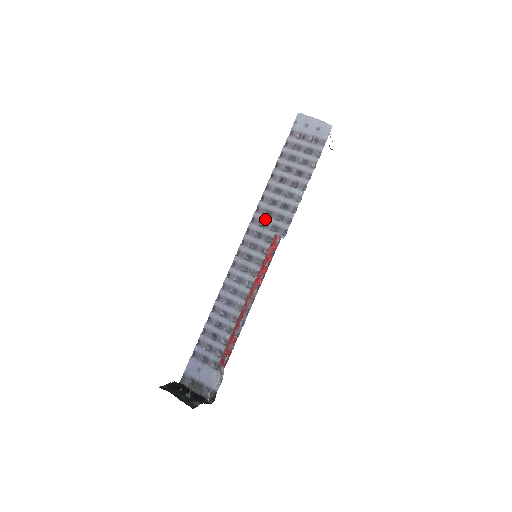
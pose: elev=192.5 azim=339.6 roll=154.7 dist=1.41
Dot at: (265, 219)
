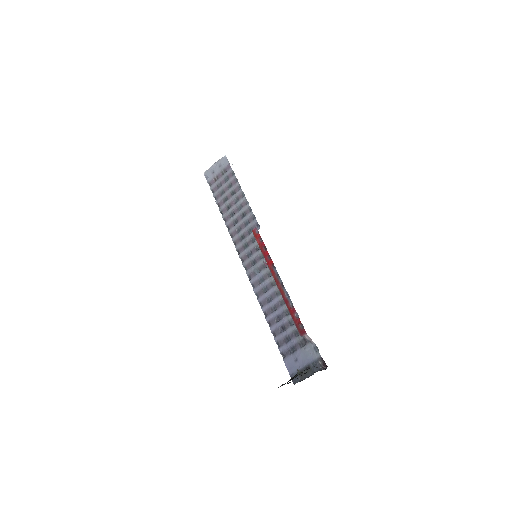
Dot at: (240, 234)
